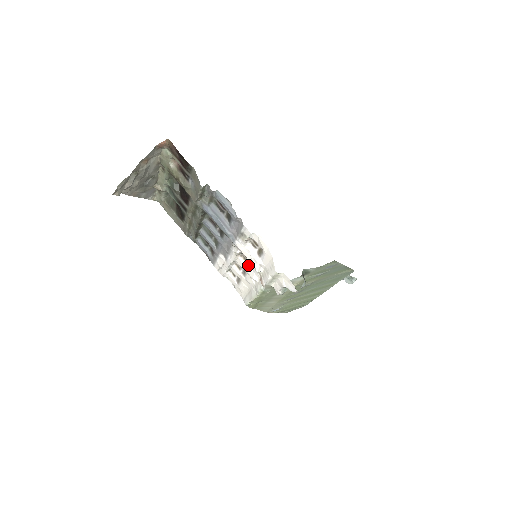
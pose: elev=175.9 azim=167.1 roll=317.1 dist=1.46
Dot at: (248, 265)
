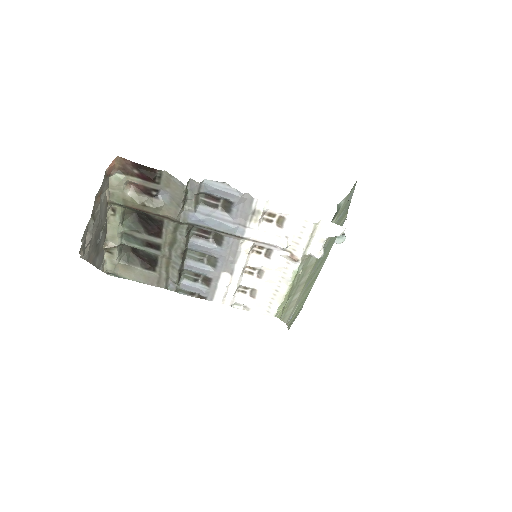
Dot at: (265, 257)
